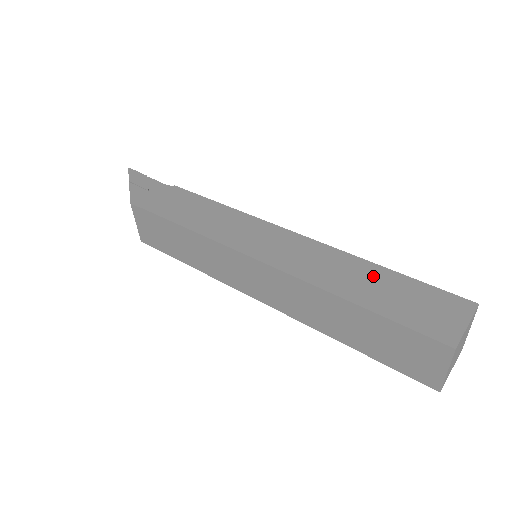
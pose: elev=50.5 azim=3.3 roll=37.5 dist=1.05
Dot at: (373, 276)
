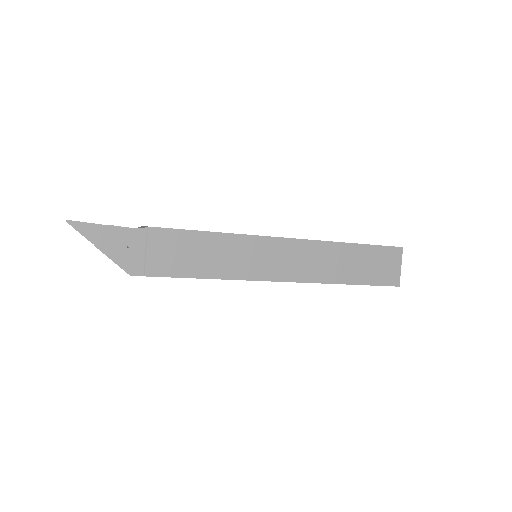
Dot at: (351, 256)
